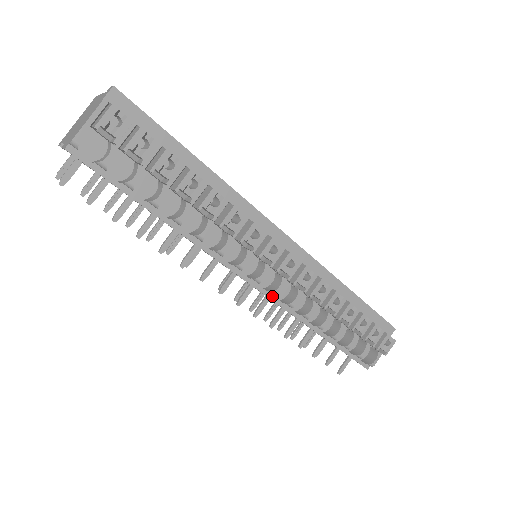
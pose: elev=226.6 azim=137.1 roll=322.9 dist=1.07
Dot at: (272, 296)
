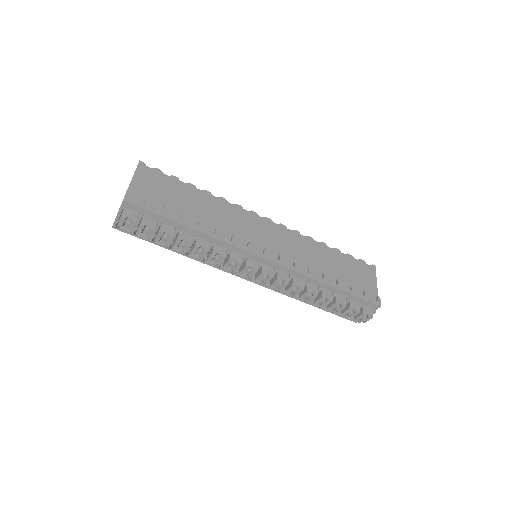
Dot at: (262, 285)
